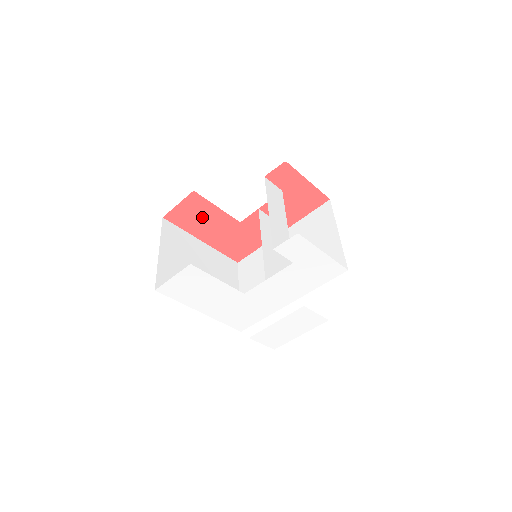
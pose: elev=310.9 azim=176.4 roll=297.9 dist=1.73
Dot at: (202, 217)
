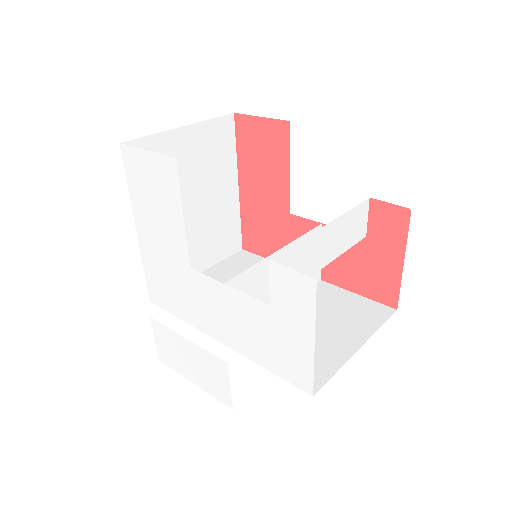
Dot at: (266, 161)
